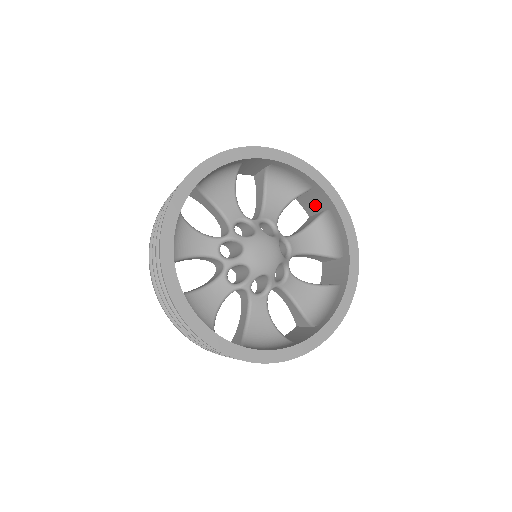
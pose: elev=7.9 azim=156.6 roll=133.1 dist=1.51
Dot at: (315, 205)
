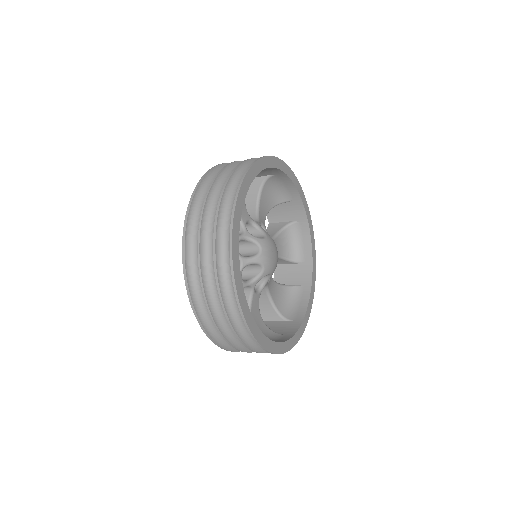
Dot at: (284, 215)
